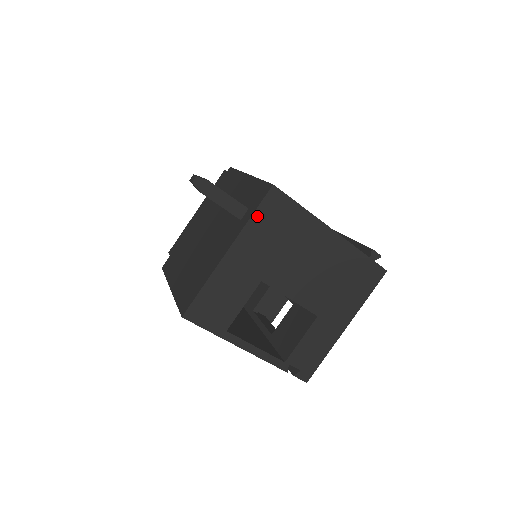
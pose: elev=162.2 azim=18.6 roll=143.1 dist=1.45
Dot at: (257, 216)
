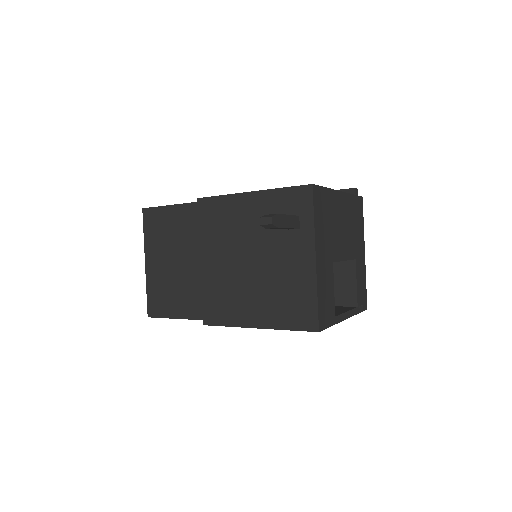
Dot at: (316, 216)
